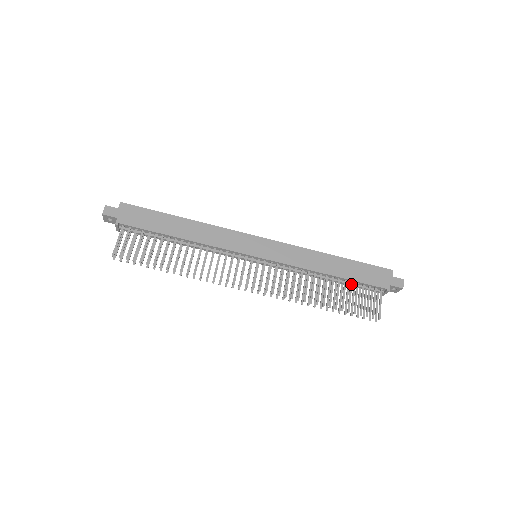
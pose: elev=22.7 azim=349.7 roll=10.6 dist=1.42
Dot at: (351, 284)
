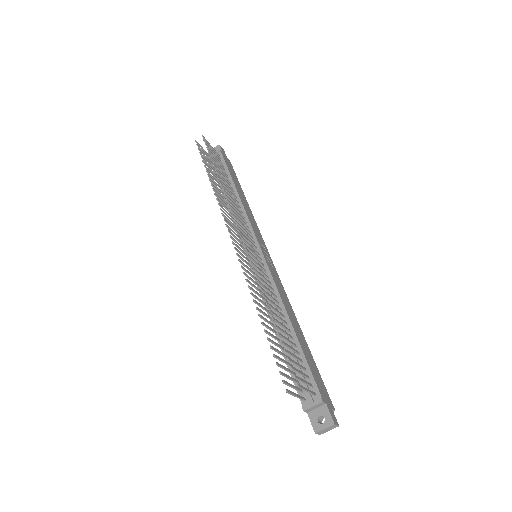
Dot at: (298, 352)
